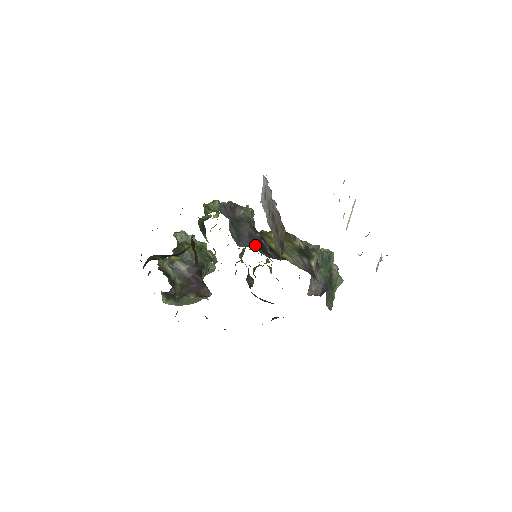
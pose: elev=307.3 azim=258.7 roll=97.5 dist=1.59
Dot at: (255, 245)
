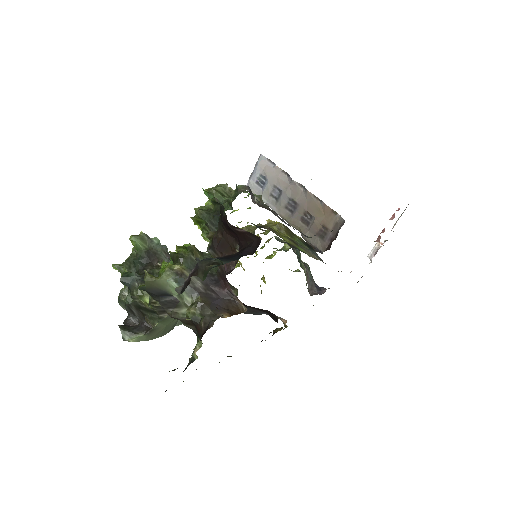
Dot at: occluded
